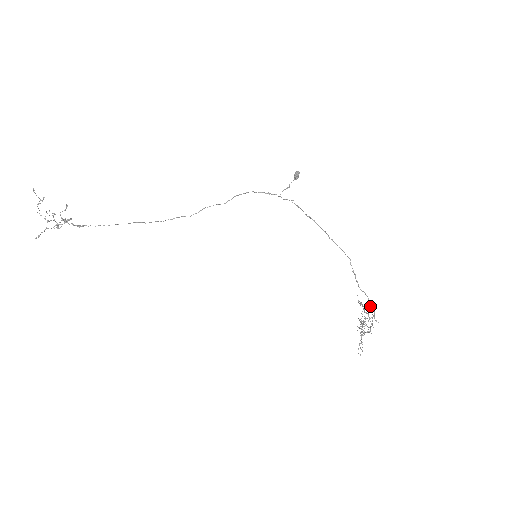
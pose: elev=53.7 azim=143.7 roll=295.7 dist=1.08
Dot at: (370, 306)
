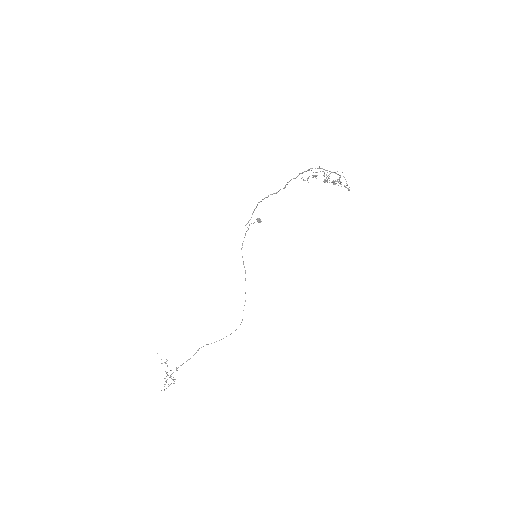
Dot at: occluded
